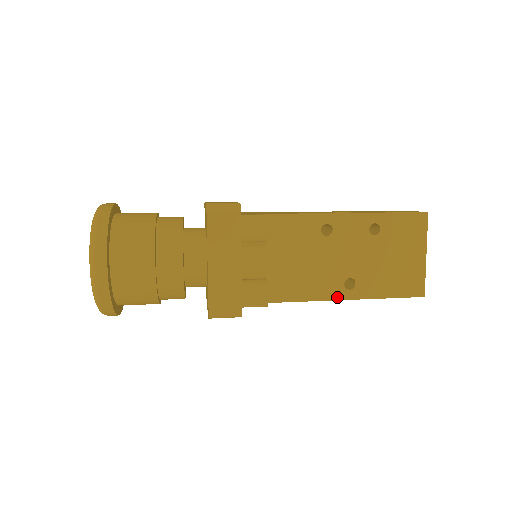
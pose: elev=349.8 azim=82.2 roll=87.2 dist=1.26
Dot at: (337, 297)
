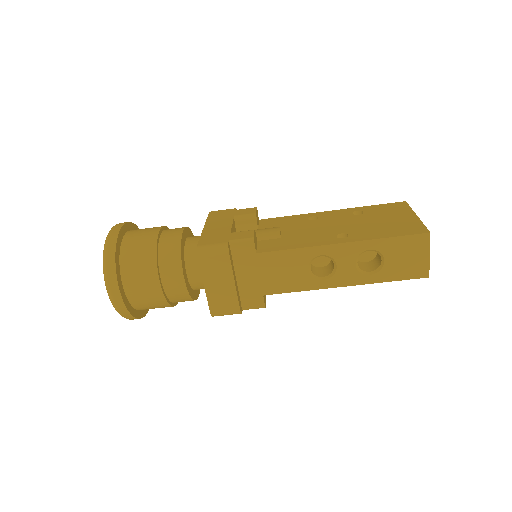
Dot at: (330, 243)
